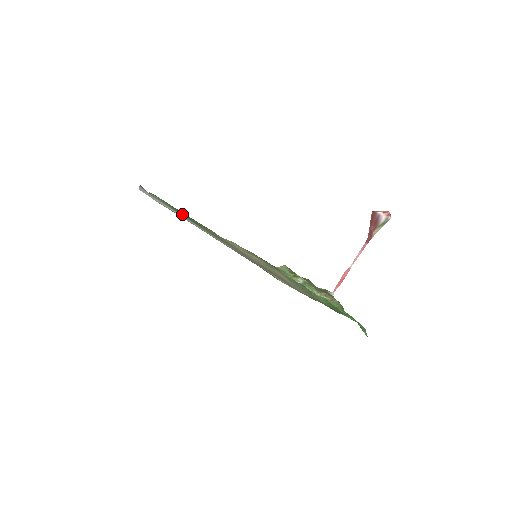
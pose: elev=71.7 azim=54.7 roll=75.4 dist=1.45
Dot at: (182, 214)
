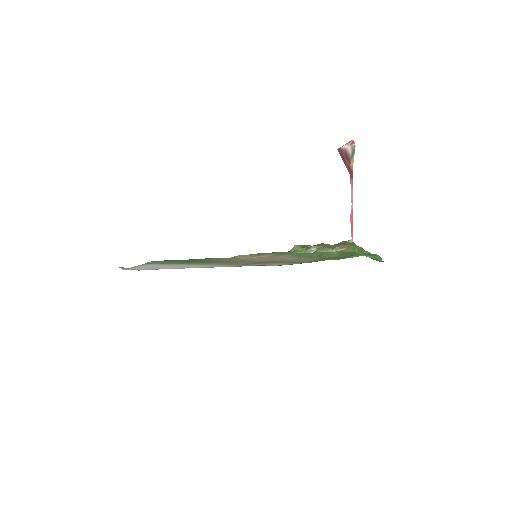
Dot at: (180, 262)
